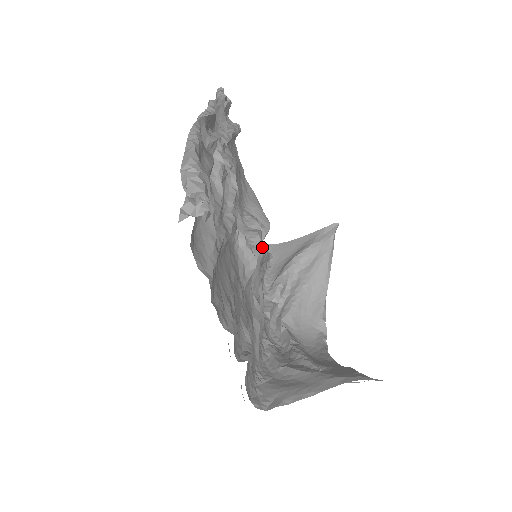
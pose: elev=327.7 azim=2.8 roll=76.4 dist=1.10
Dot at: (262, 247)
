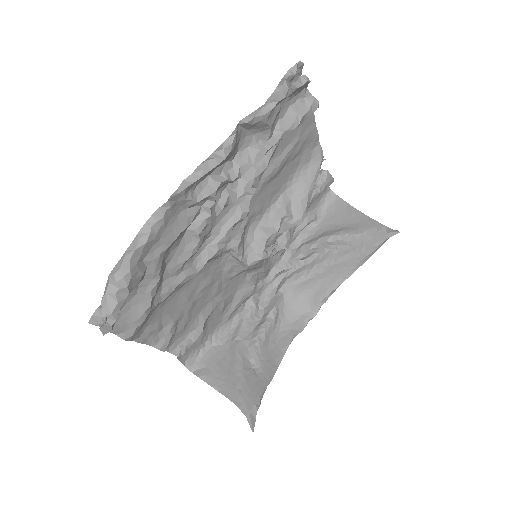
Dot at: (261, 256)
